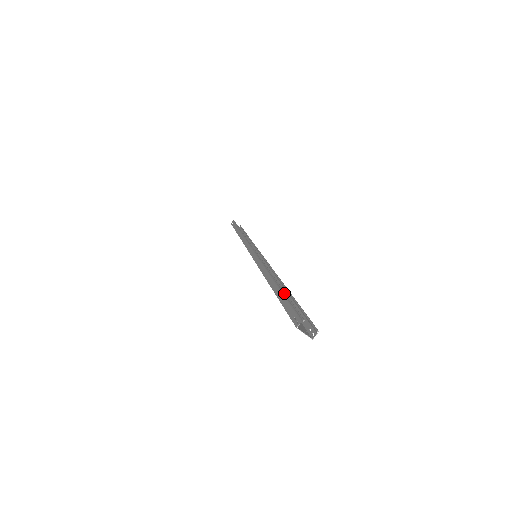
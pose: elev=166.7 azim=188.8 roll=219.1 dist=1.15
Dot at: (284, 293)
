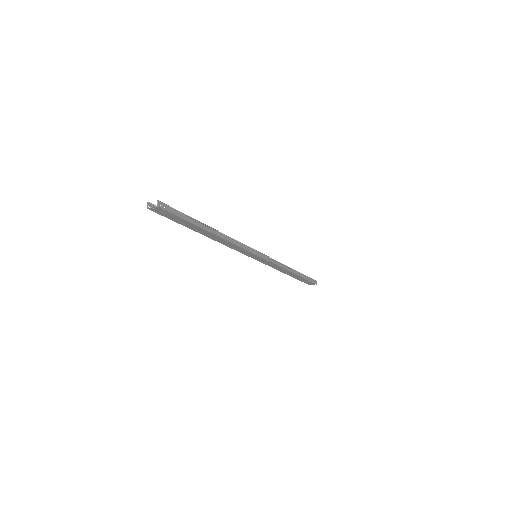
Dot at: occluded
